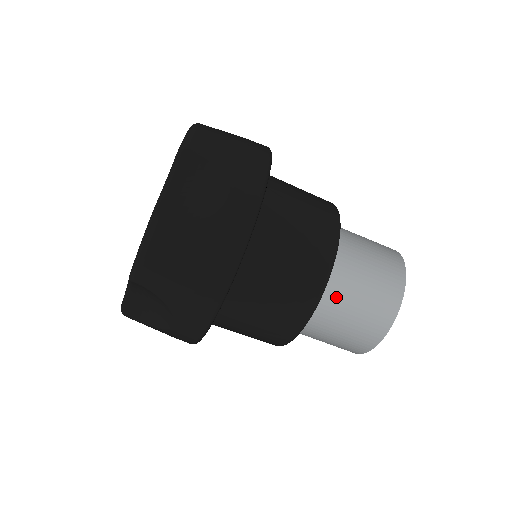
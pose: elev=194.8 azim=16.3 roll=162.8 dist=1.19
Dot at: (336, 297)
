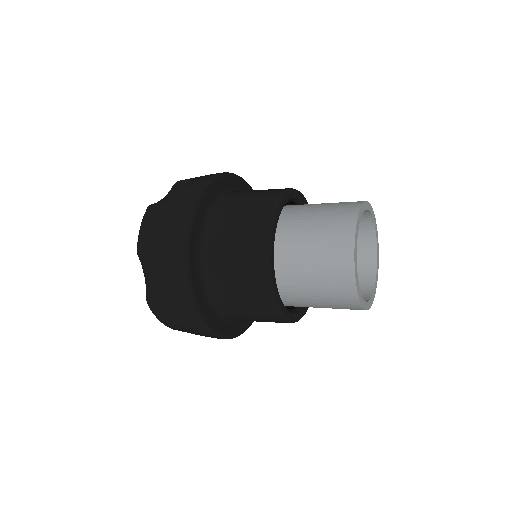
Dot at: (299, 294)
